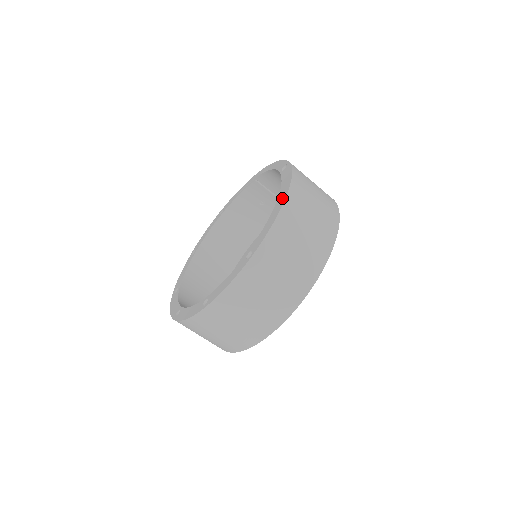
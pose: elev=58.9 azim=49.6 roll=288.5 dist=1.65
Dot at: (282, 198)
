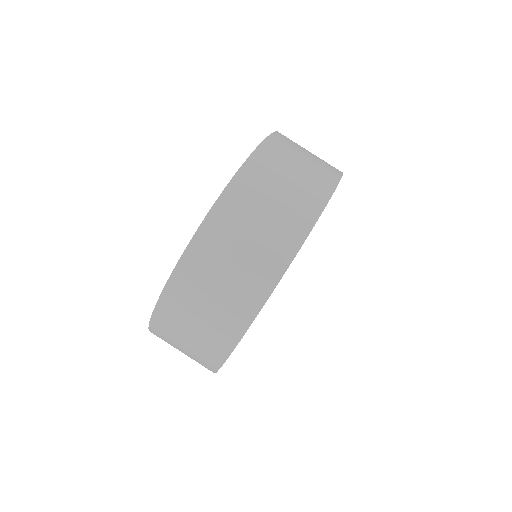
Dot at: occluded
